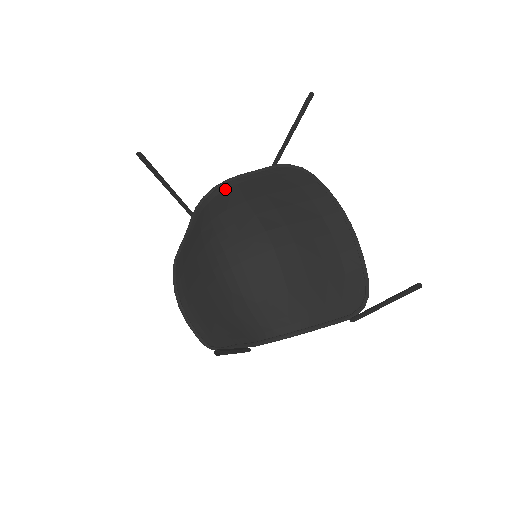
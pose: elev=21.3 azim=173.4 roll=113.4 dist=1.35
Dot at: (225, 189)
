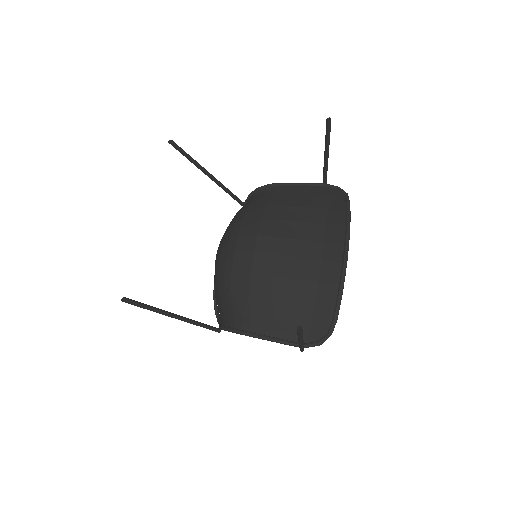
Dot at: (264, 191)
